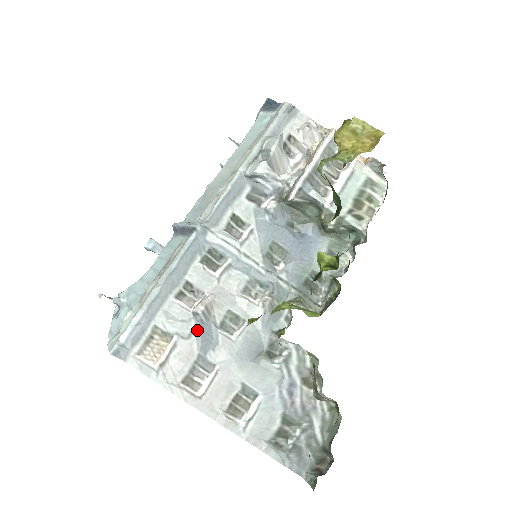
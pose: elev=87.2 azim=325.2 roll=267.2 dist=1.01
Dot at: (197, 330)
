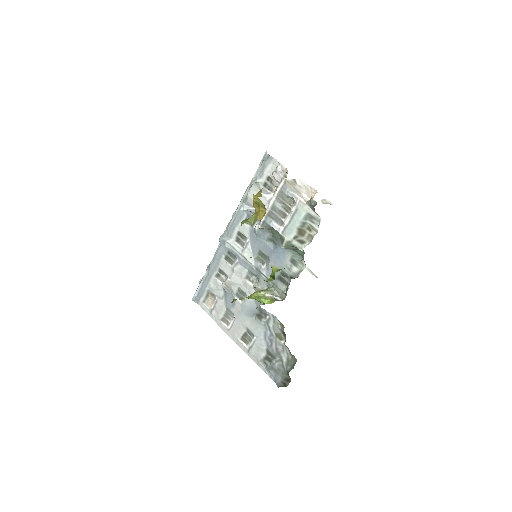
Dot at: (225, 296)
